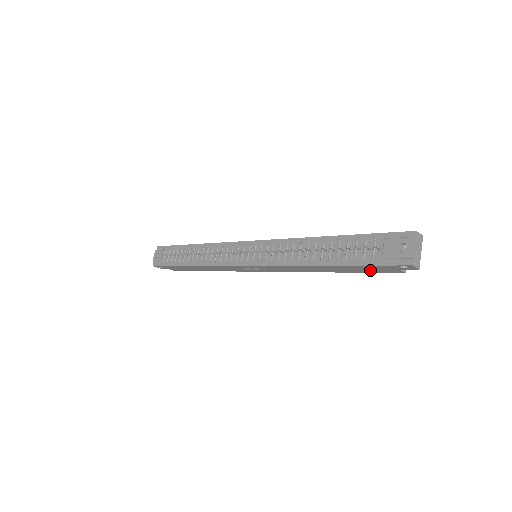
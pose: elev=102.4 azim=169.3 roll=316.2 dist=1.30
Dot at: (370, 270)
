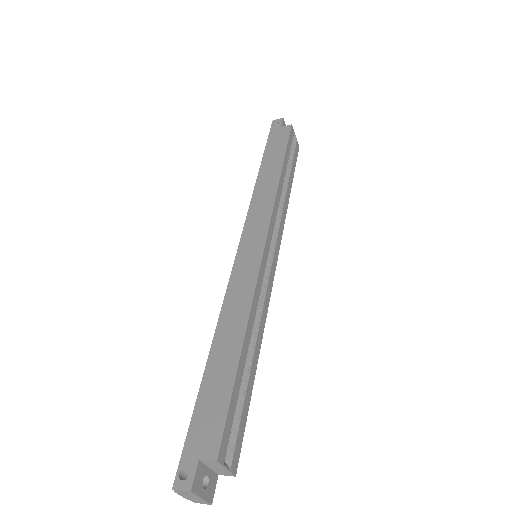
Dot at: occluded
